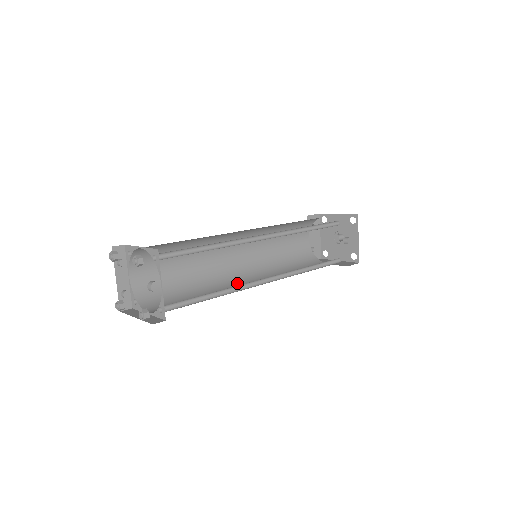
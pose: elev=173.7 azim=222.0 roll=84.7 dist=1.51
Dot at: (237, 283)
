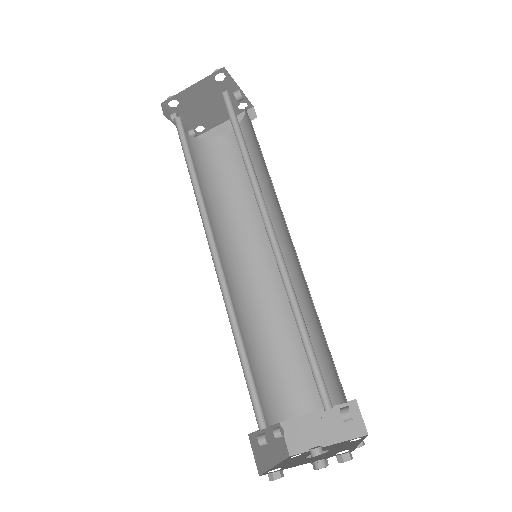
Dot at: occluded
